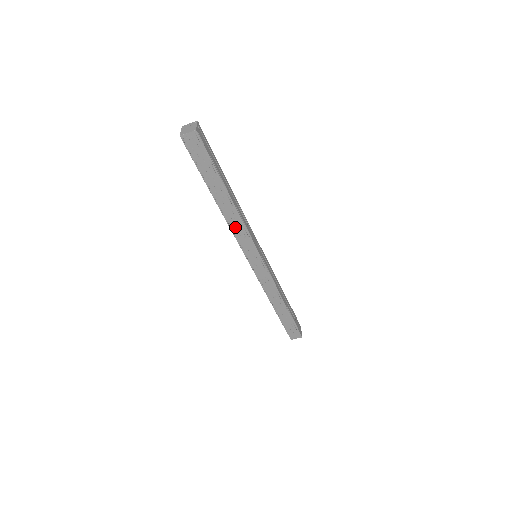
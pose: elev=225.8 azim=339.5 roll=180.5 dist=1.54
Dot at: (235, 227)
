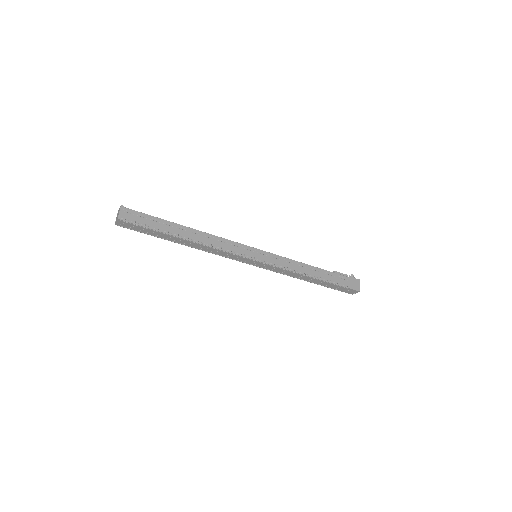
Dot at: (213, 251)
